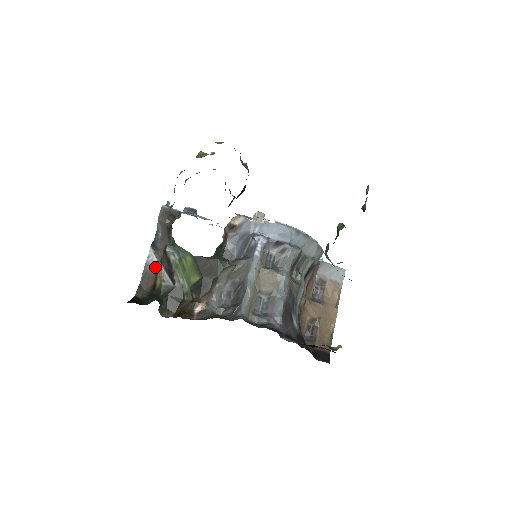
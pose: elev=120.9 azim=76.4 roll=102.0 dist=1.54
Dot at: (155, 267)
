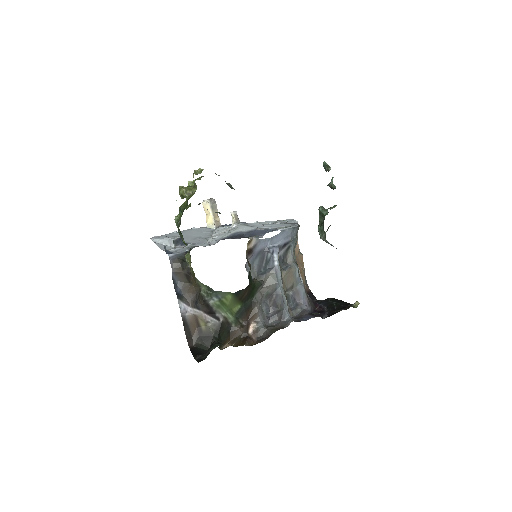
Dot at: (191, 314)
